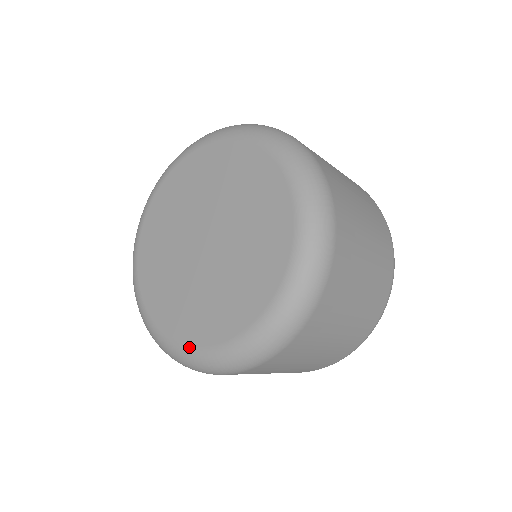
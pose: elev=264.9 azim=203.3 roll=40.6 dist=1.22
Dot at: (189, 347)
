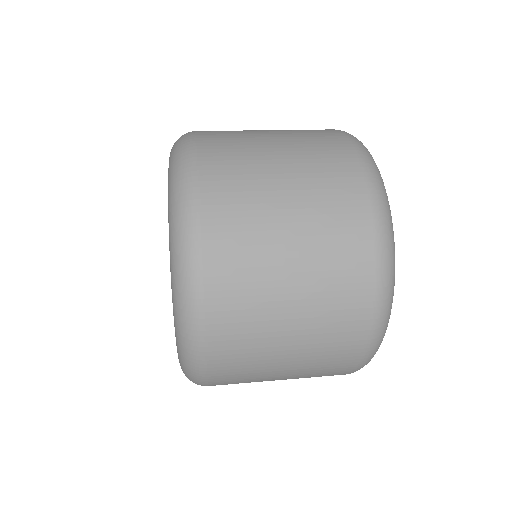
Dot at: (175, 332)
